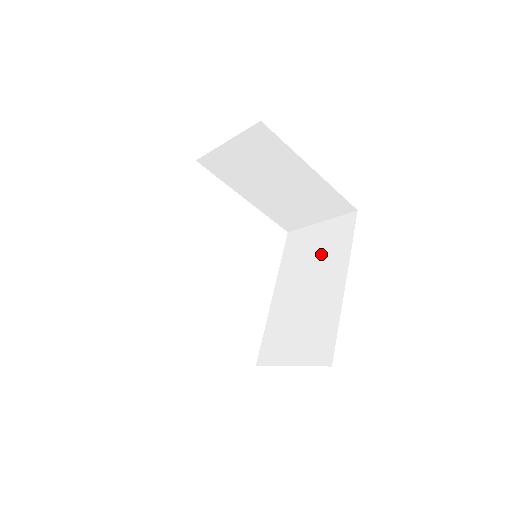
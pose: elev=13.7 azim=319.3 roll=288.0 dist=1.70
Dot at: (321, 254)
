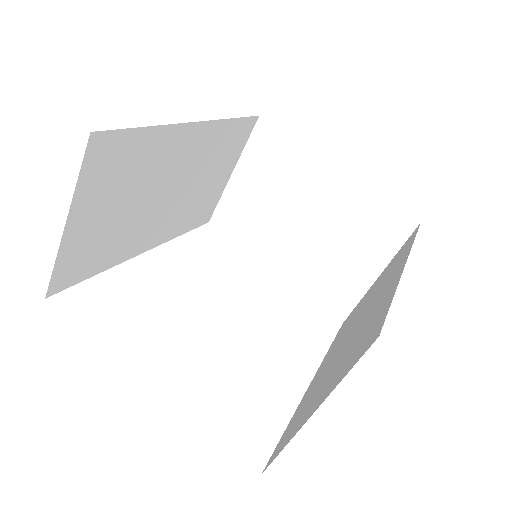
Dot at: occluded
